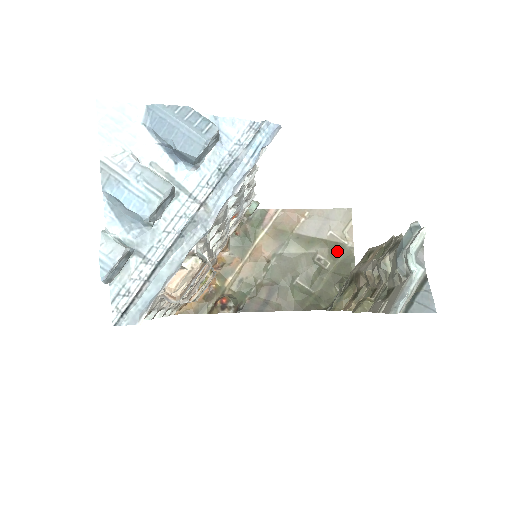
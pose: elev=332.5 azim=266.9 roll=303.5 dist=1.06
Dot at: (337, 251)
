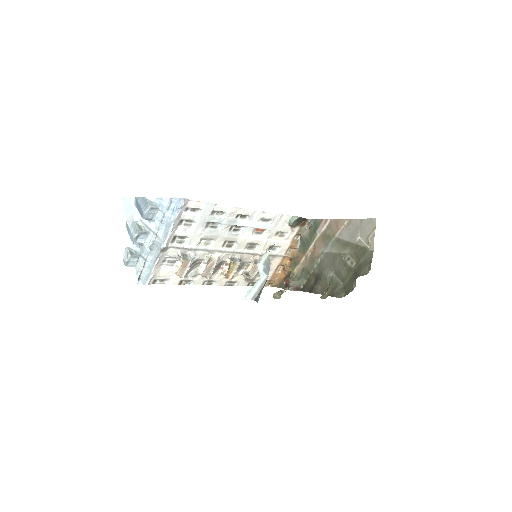
Dot at: (361, 253)
